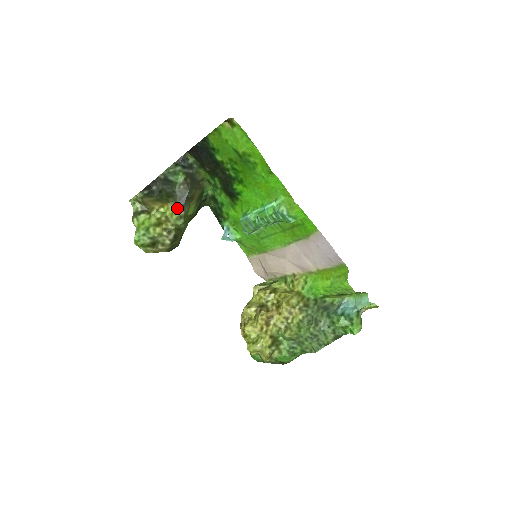
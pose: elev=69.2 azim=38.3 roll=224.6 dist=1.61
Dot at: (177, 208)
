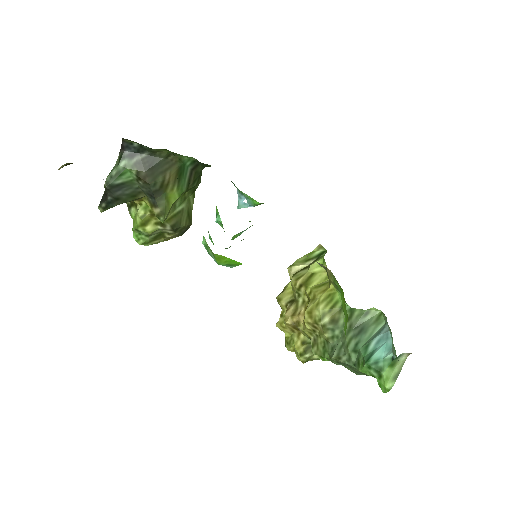
Dot at: (151, 205)
